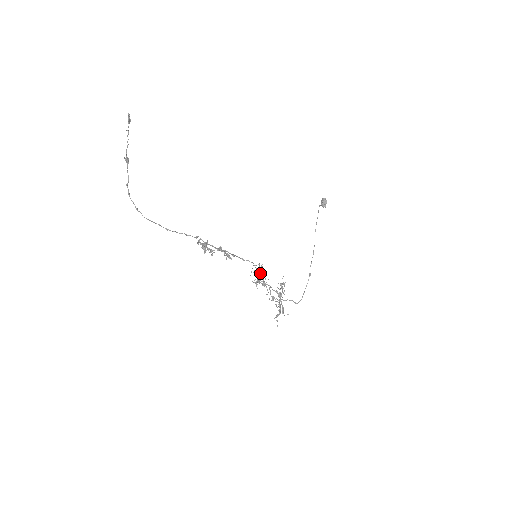
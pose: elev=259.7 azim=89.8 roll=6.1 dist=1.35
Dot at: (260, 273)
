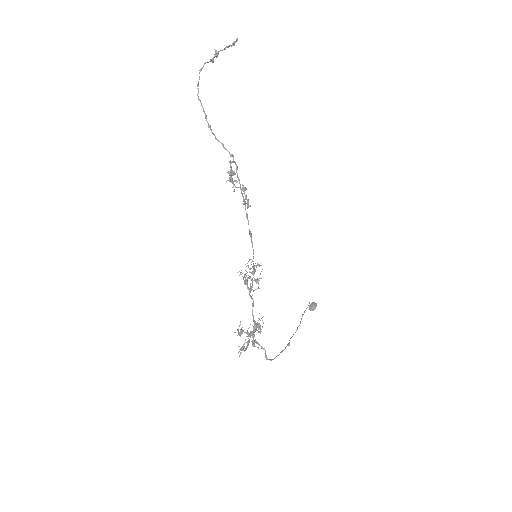
Dot at: (253, 273)
